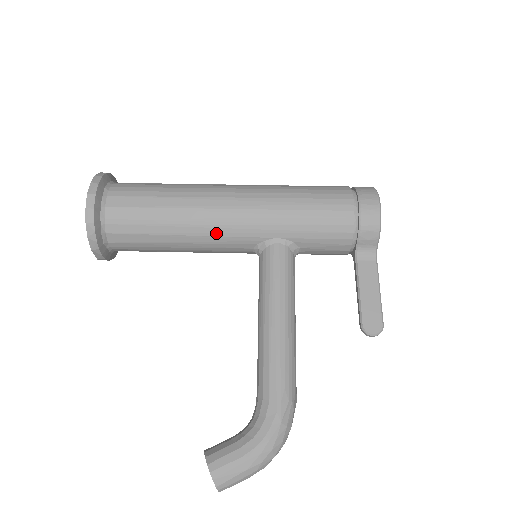
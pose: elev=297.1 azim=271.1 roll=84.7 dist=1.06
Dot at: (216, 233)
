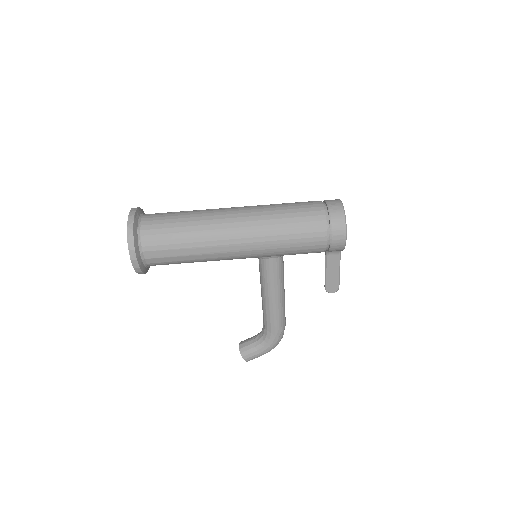
Dot at: occluded
